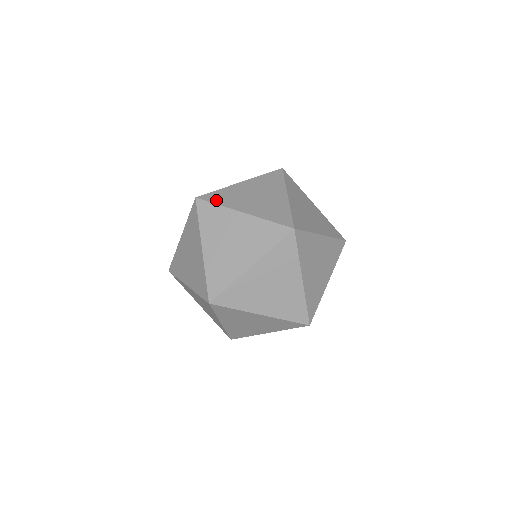
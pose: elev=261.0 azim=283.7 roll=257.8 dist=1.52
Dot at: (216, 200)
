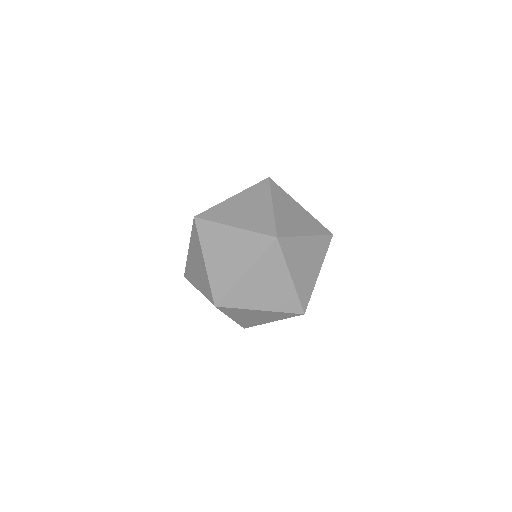
Dot at: (211, 217)
